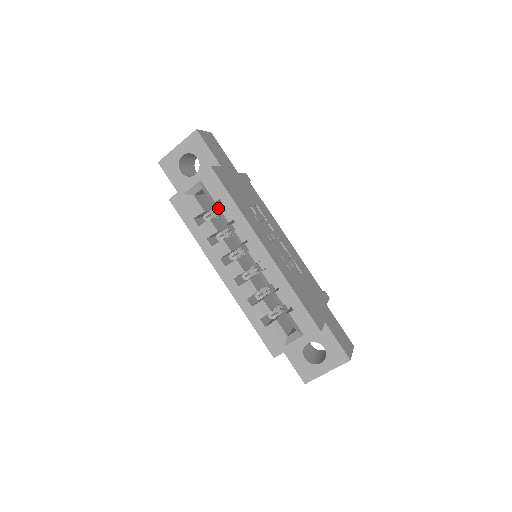
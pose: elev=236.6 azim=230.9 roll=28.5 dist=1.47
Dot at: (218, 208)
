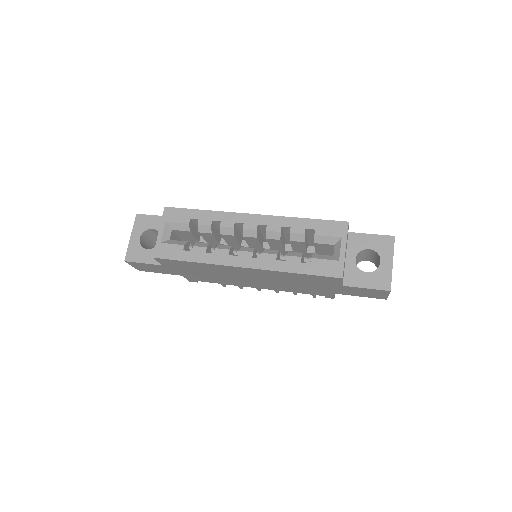
Dot at: occluded
